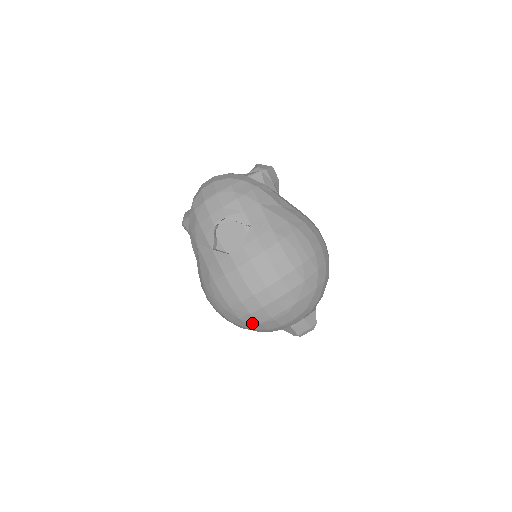
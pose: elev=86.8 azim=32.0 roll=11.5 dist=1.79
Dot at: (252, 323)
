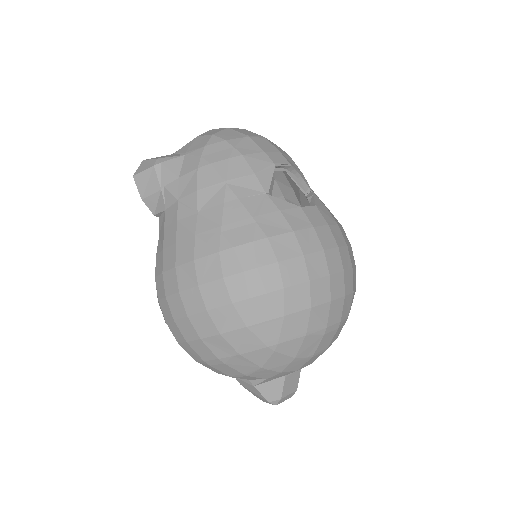
Dot at: (294, 332)
